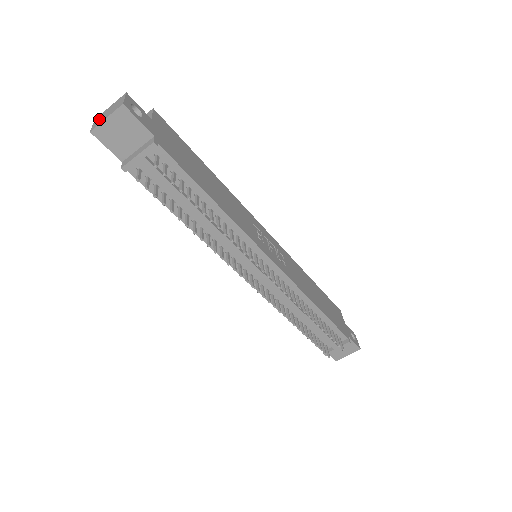
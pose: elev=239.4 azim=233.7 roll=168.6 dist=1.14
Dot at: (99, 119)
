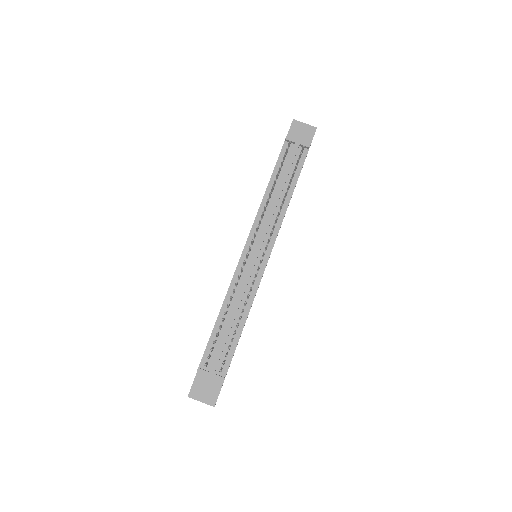
Dot at: occluded
